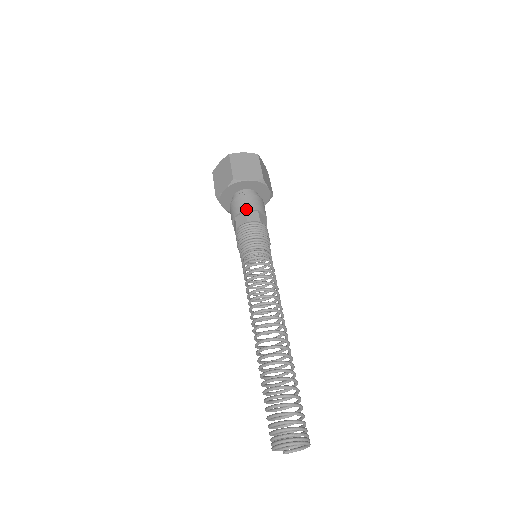
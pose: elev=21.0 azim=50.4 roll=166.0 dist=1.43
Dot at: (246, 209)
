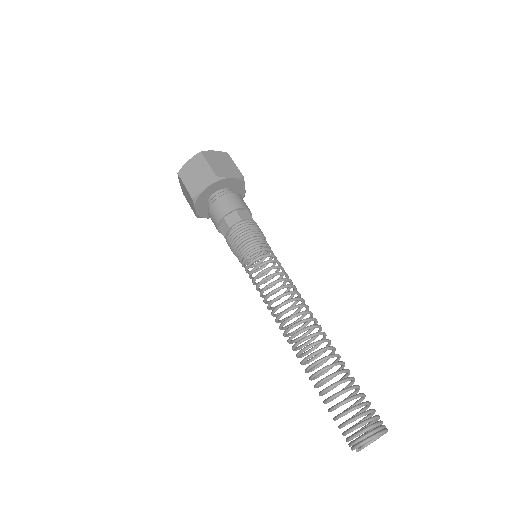
Dot at: (236, 207)
